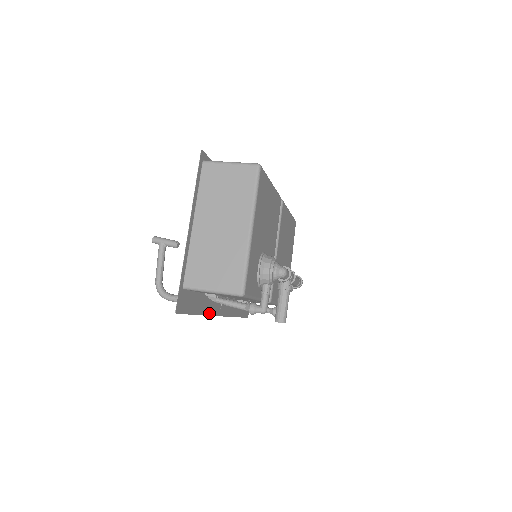
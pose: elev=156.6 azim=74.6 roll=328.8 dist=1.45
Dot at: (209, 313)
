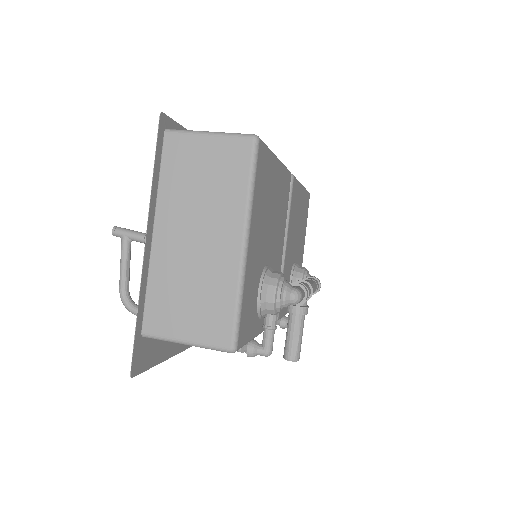
Dot at: occluded
